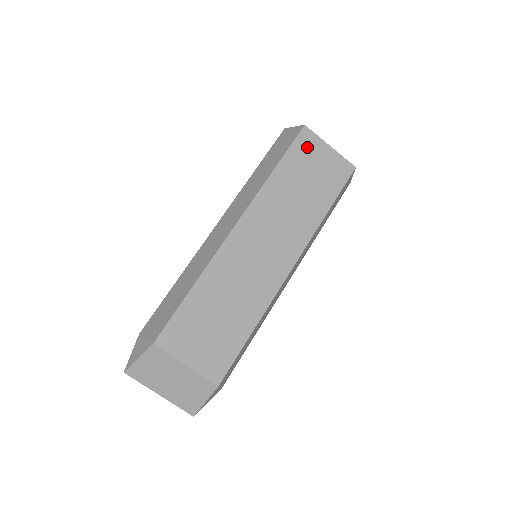
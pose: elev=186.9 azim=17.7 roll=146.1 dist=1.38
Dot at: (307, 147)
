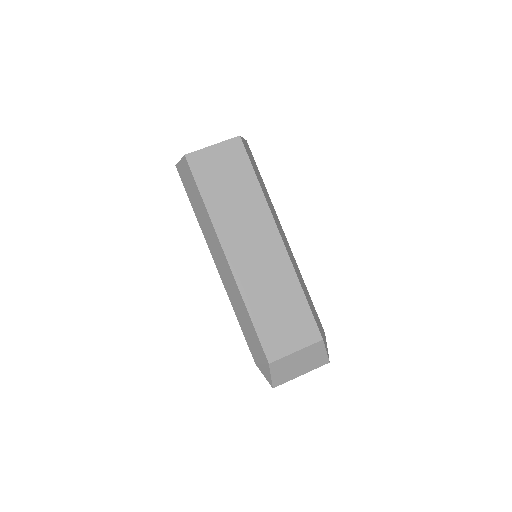
Dot at: (202, 165)
